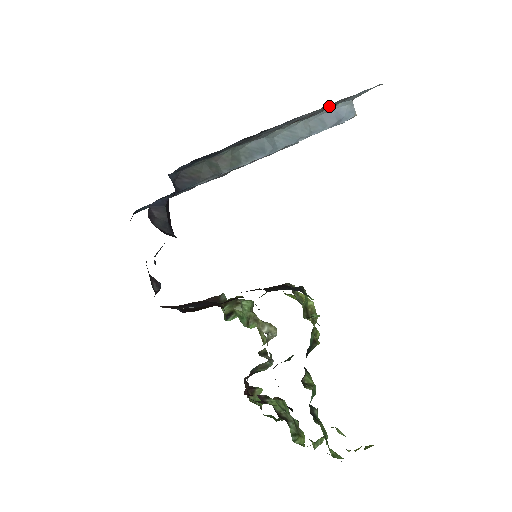
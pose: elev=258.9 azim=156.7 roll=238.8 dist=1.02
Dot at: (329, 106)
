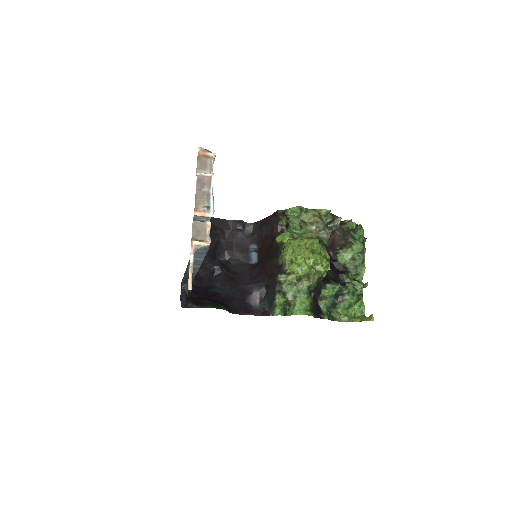
Dot at: occluded
